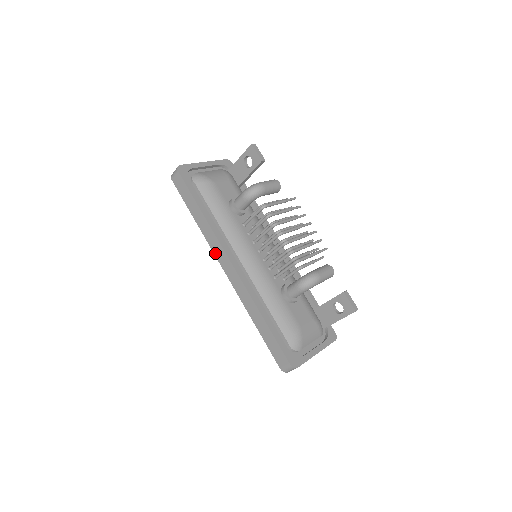
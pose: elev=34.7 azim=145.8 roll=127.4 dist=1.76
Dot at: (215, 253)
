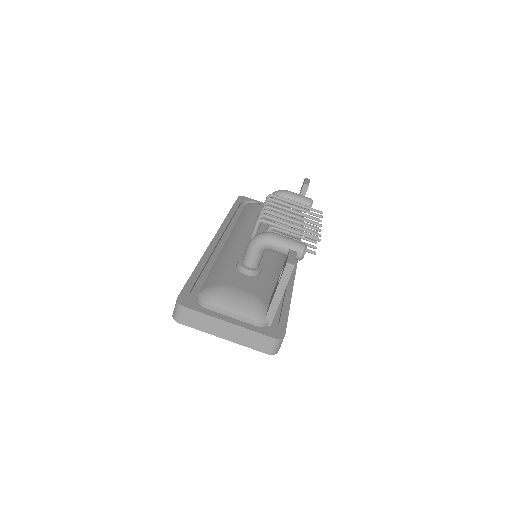
Dot at: occluded
